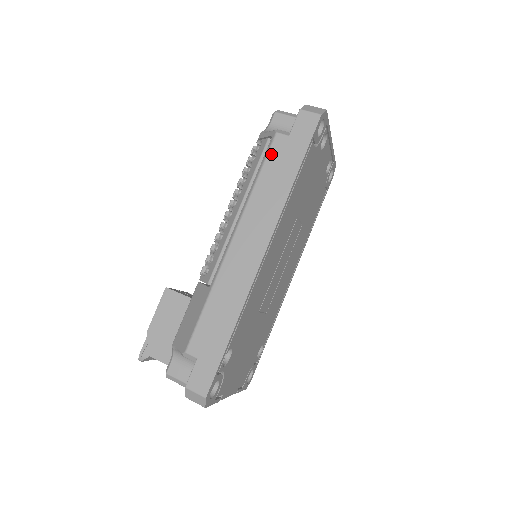
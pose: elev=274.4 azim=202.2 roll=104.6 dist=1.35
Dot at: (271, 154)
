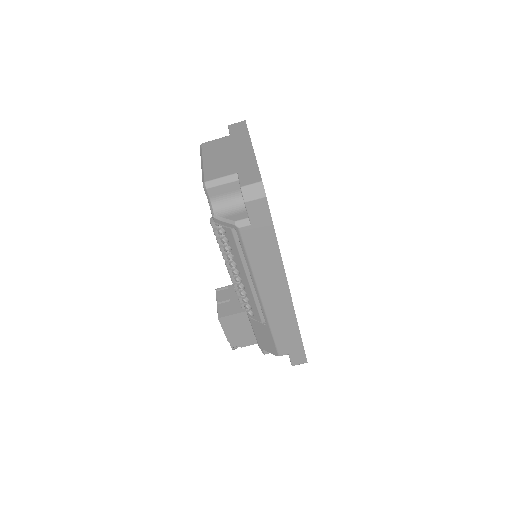
Dot at: (247, 243)
